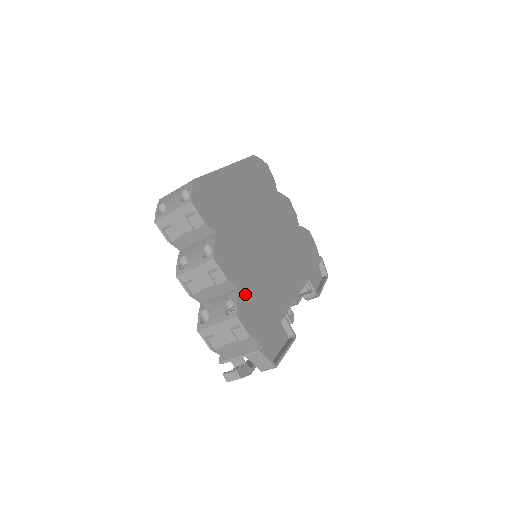
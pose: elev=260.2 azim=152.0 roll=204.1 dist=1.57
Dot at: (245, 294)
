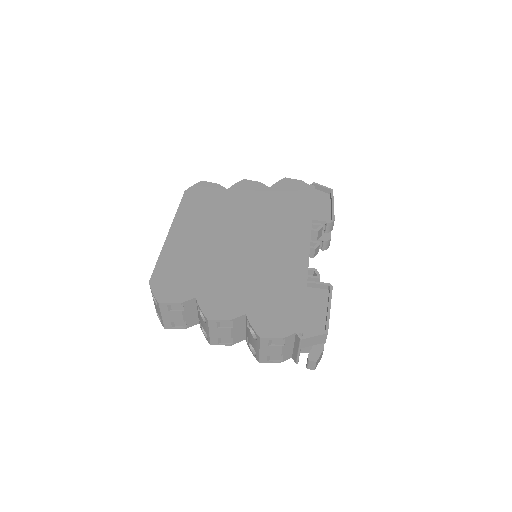
Dot at: (255, 312)
